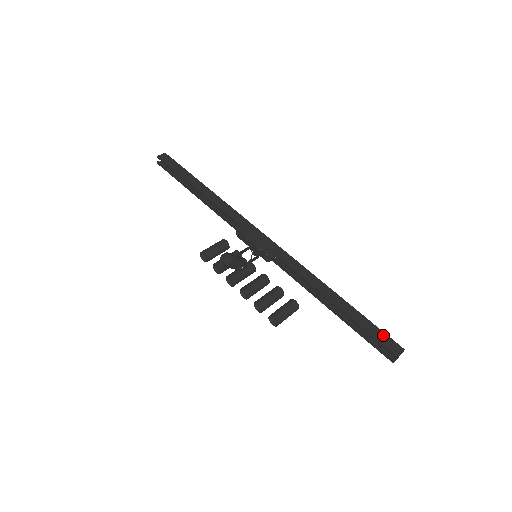
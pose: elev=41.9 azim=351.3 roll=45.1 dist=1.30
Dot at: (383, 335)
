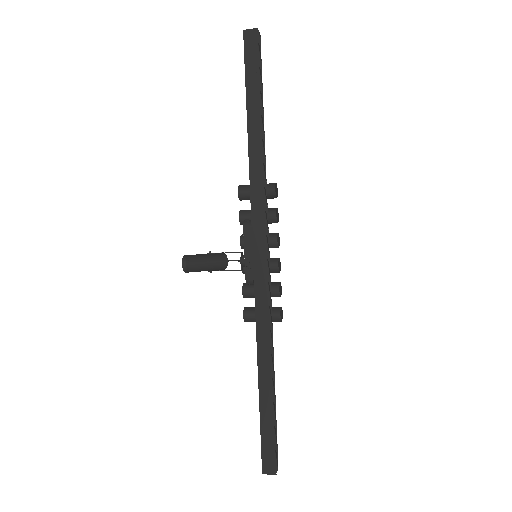
Dot at: (271, 448)
